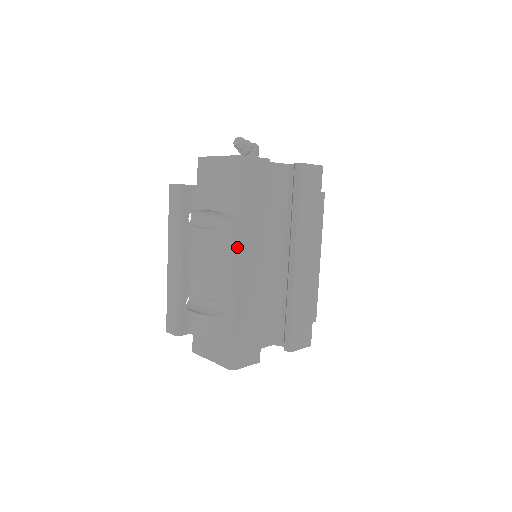
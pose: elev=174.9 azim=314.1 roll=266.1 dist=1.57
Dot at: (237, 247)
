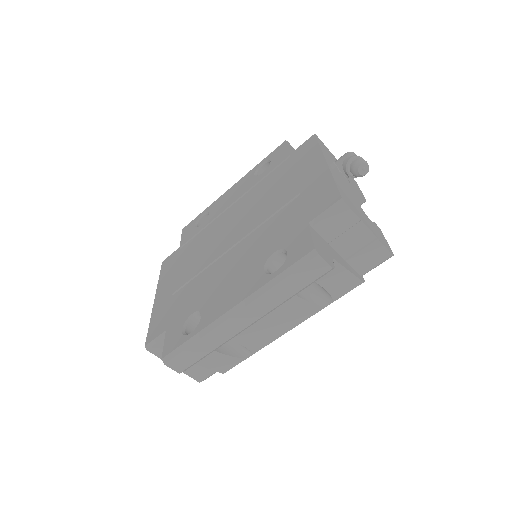
Dot at: occluded
